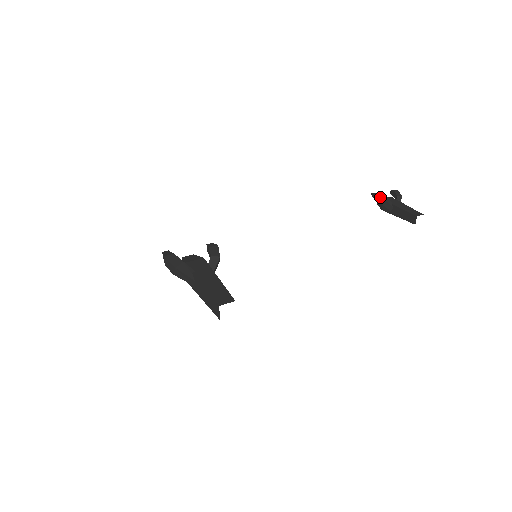
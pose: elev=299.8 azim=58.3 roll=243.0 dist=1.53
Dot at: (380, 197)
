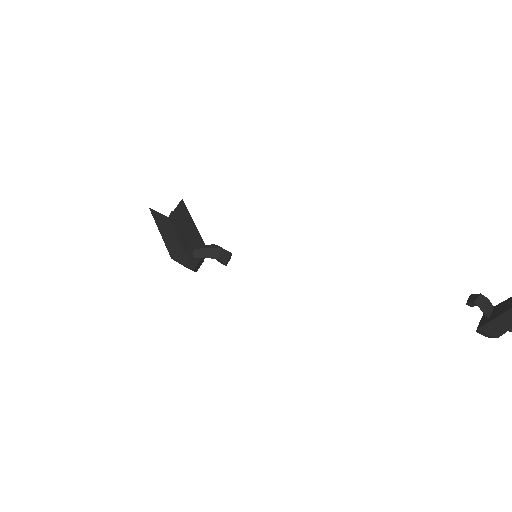
Dot at: occluded
